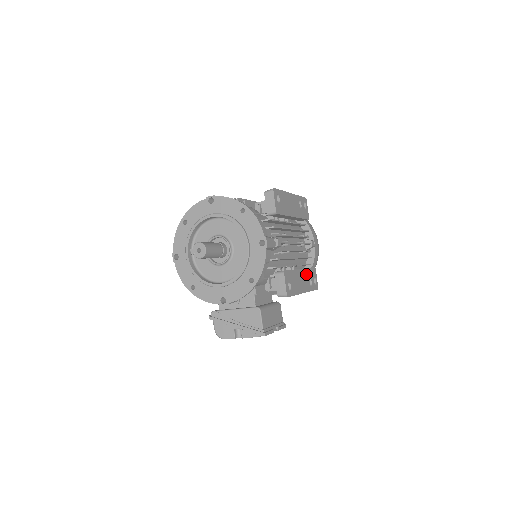
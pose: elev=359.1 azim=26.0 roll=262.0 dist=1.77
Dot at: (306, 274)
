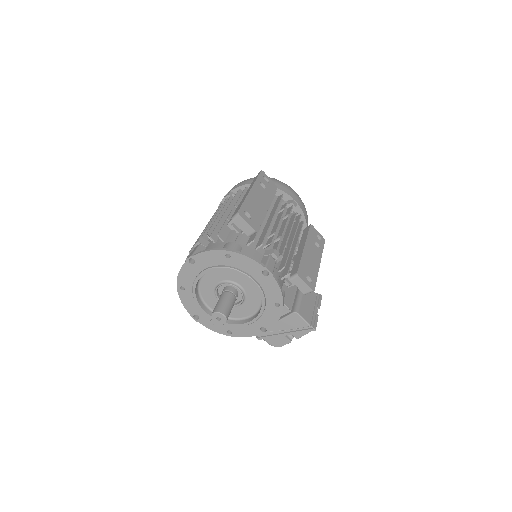
Dot at: (310, 244)
